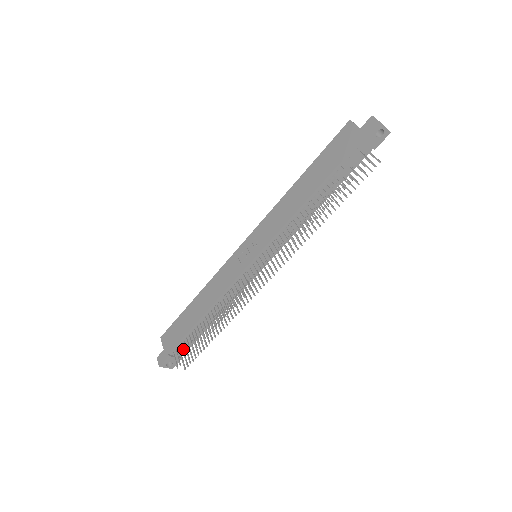
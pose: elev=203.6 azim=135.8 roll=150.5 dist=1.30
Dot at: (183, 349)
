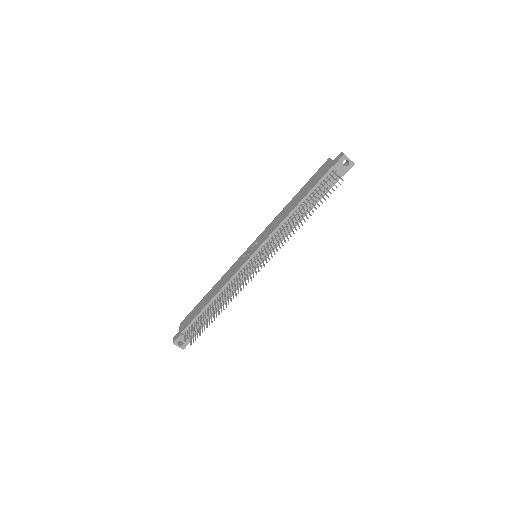
Dot at: (192, 328)
